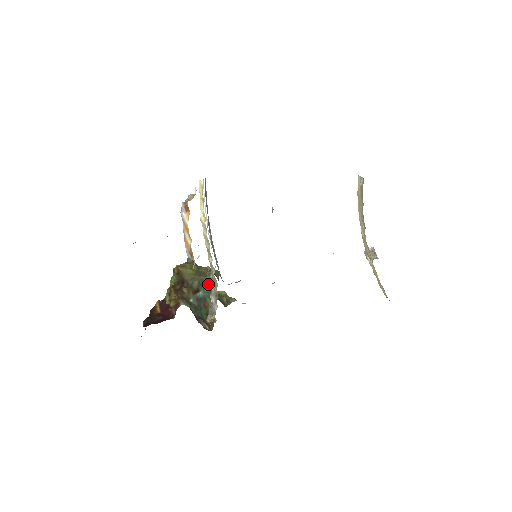
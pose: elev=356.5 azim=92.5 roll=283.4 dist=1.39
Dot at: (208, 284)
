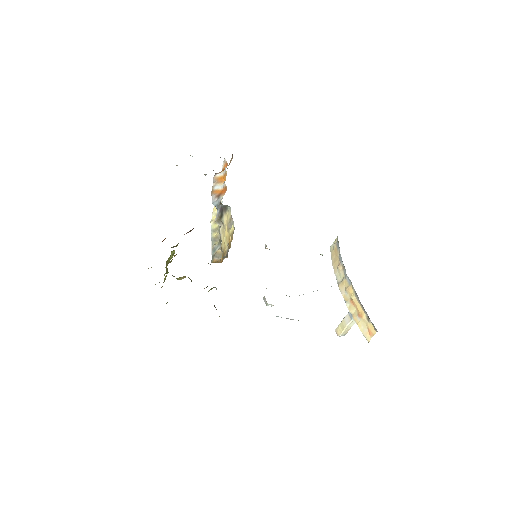
Dot at: occluded
